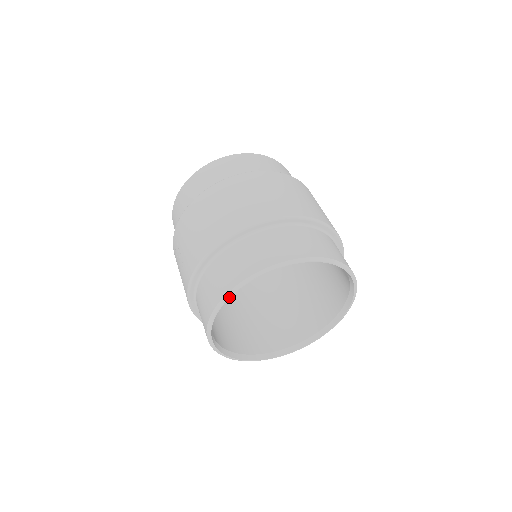
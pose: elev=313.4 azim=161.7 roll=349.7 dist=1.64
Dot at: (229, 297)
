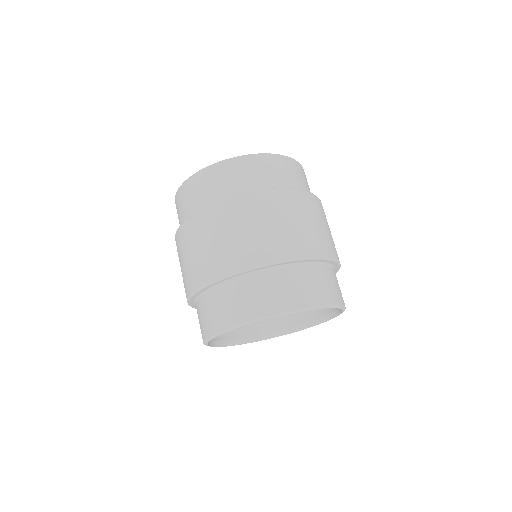
Dot at: (211, 346)
